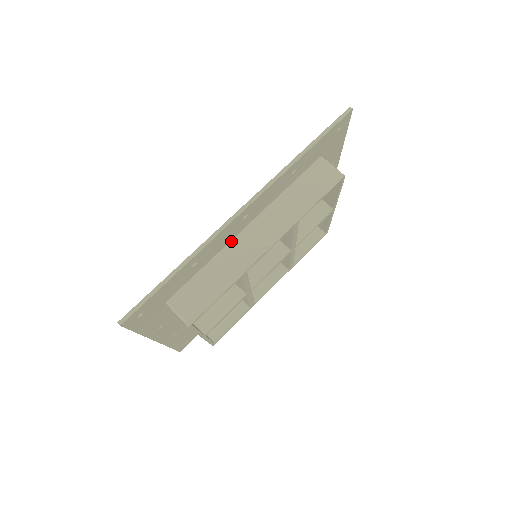
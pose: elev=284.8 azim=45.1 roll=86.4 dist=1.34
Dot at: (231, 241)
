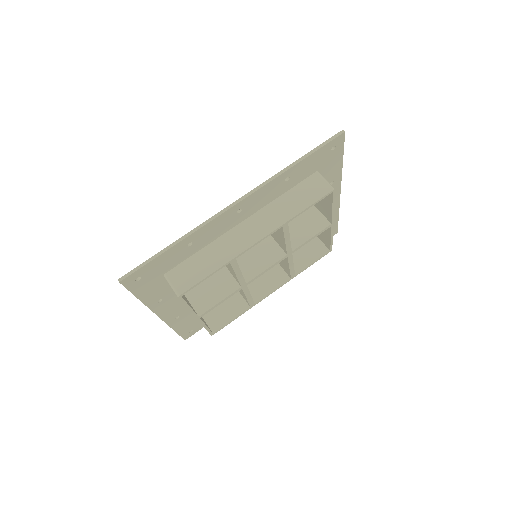
Dot at: (227, 232)
